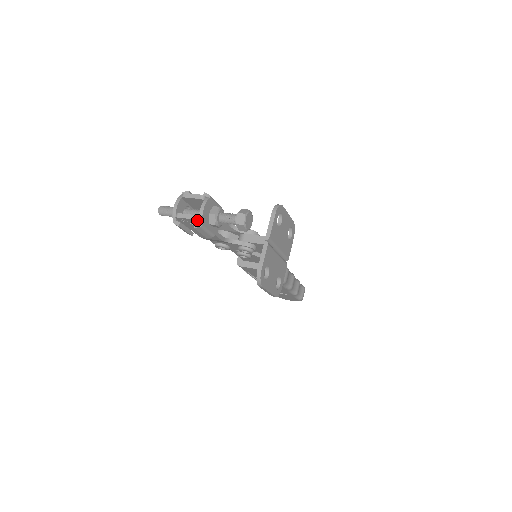
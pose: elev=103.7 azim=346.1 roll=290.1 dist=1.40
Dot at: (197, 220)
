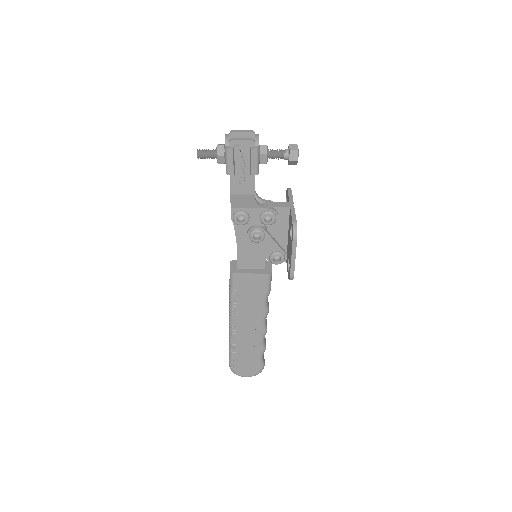
Dot at: (254, 142)
